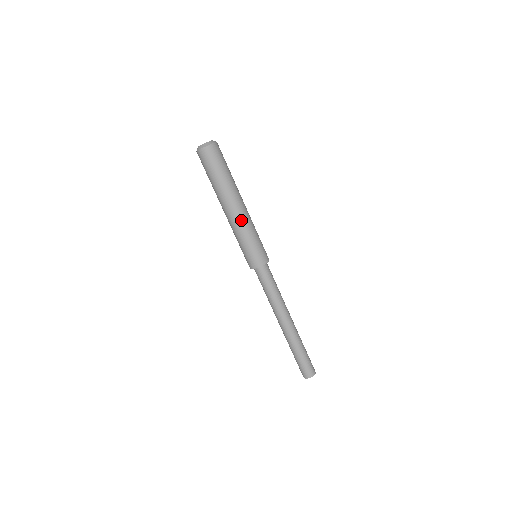
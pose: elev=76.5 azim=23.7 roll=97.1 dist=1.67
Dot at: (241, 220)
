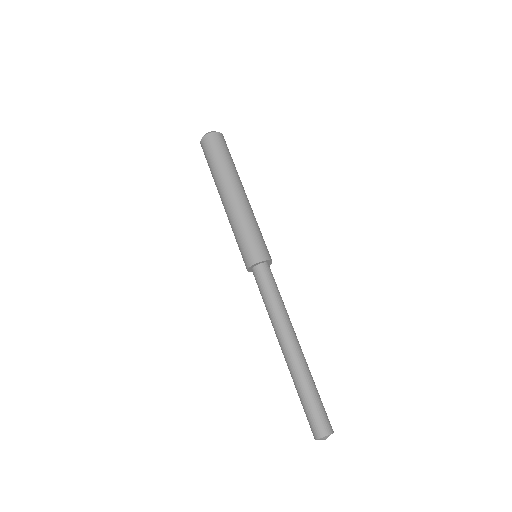
Dot at: (238, 208)
